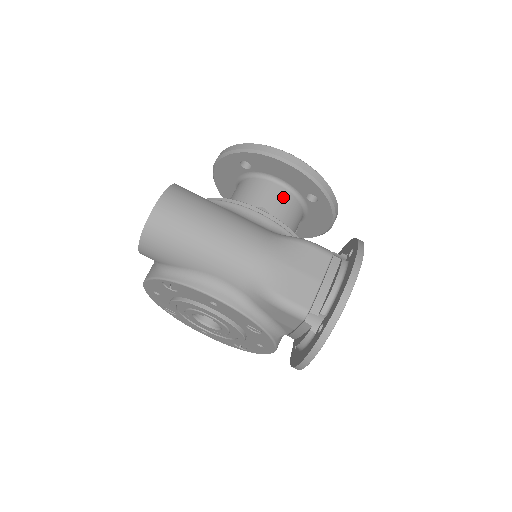
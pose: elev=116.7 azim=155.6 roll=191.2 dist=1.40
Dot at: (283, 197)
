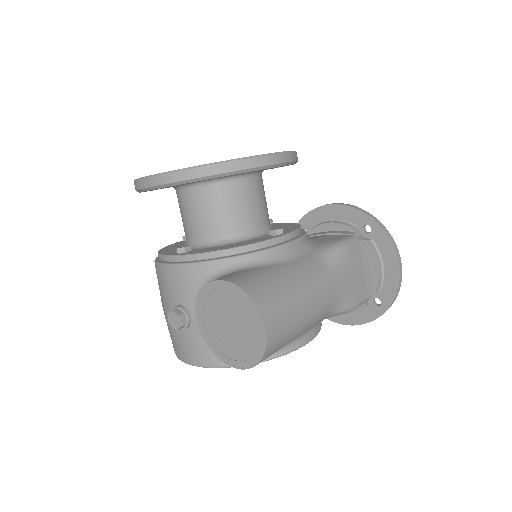
Dot at: (260, 187)
